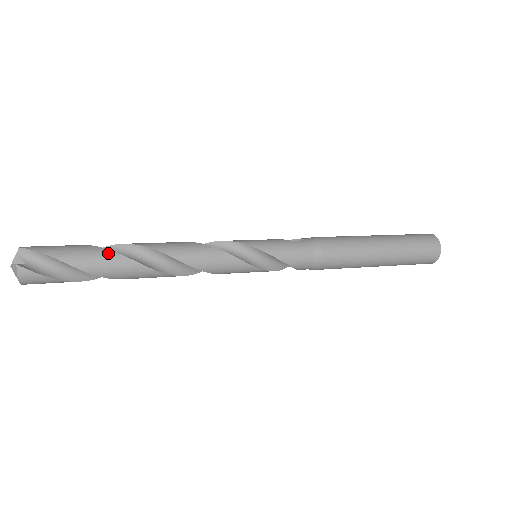
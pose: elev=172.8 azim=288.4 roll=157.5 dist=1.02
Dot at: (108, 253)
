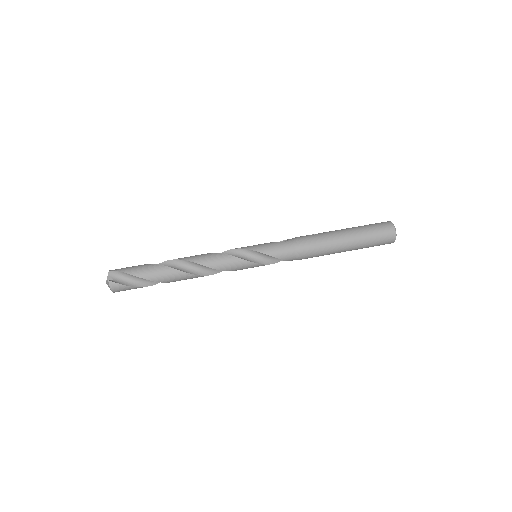
Dot at: (159, 267)
